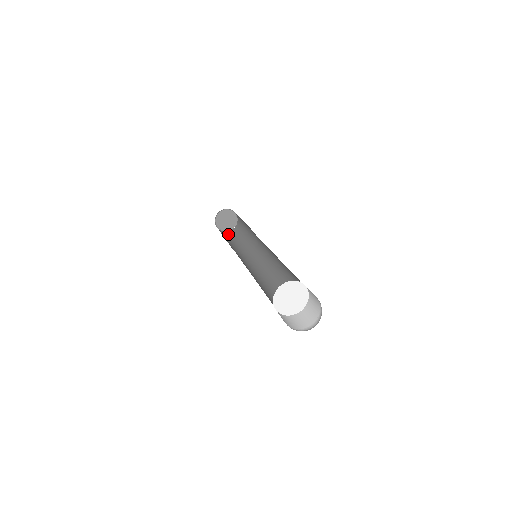
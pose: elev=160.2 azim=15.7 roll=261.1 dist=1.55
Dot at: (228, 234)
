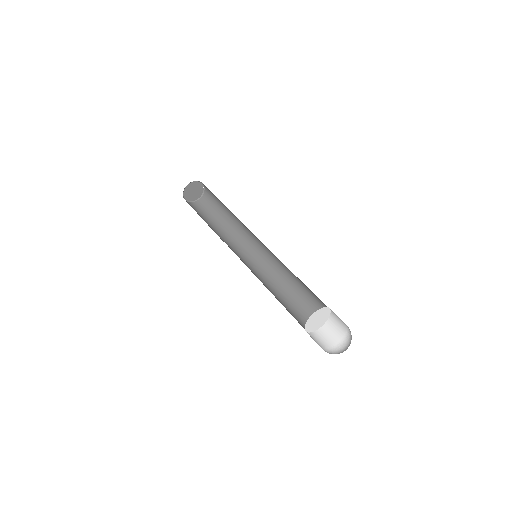
Dot at: (208, 200)
